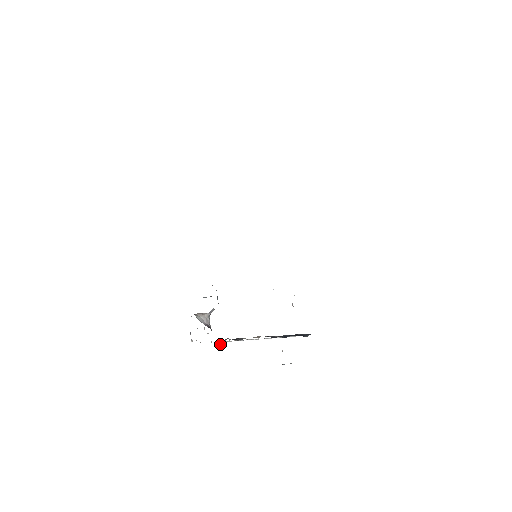
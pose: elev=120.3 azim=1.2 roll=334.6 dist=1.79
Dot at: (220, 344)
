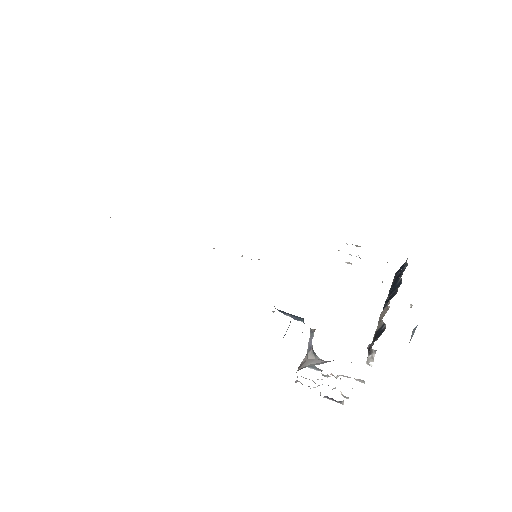
Dot at: occluded
